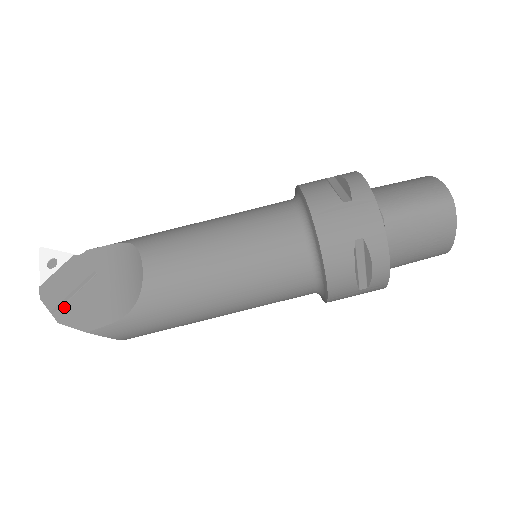
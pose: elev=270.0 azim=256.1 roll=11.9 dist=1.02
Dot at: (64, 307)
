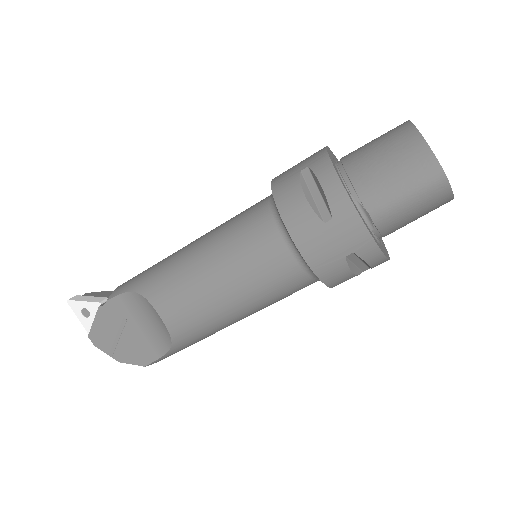
Dot at: (117, 350)
